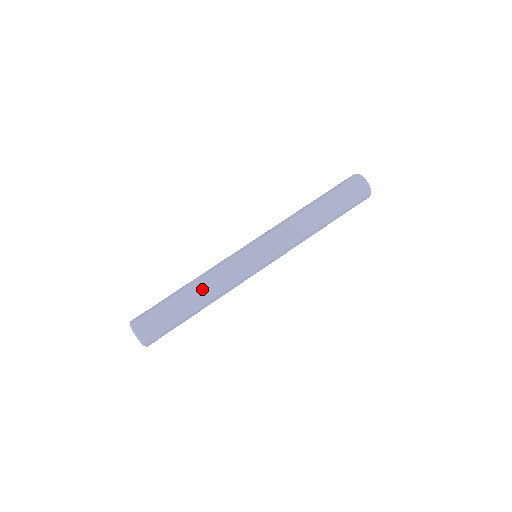
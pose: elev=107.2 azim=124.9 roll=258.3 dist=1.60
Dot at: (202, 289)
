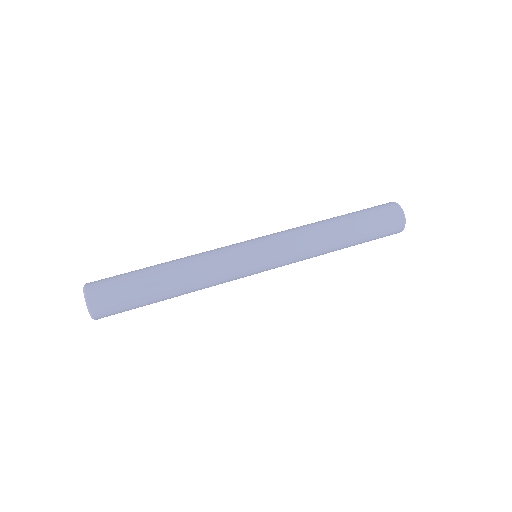
Dot at: (183, 272)
